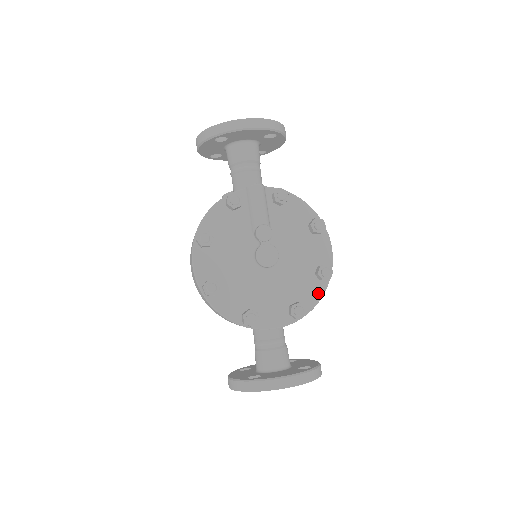
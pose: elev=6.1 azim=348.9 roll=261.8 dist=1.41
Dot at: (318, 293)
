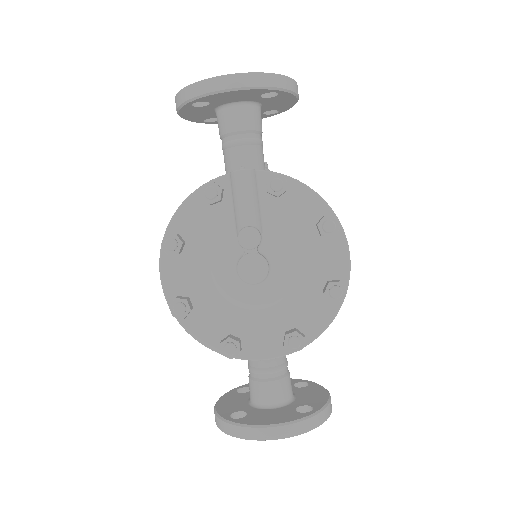
Dot at: (326, 317)
